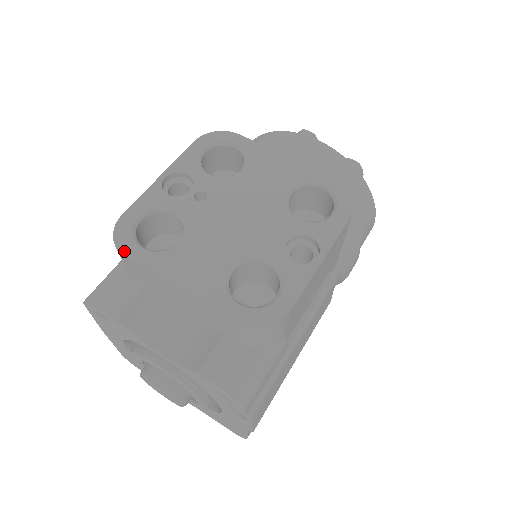
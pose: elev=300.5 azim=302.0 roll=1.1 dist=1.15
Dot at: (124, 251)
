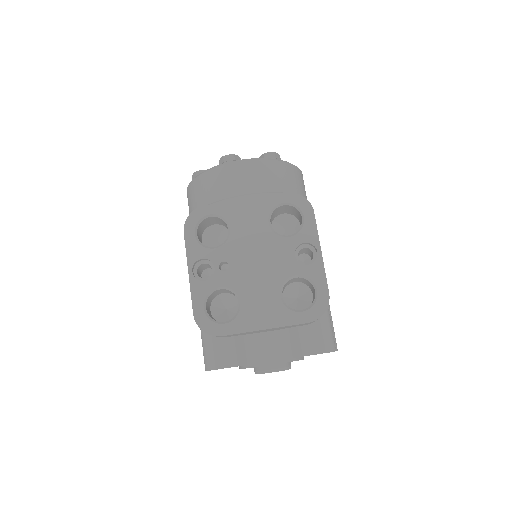
Dot at: (217, 333)
